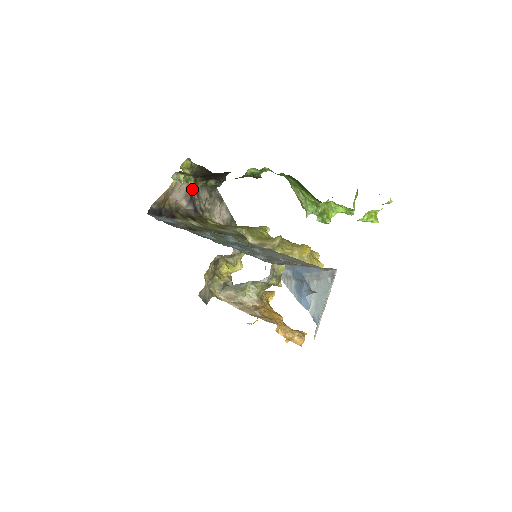
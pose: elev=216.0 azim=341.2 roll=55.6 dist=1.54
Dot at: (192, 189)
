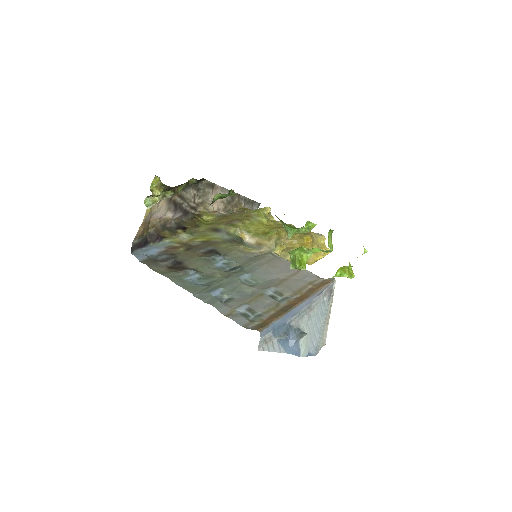
Dot at: (173, 198)
